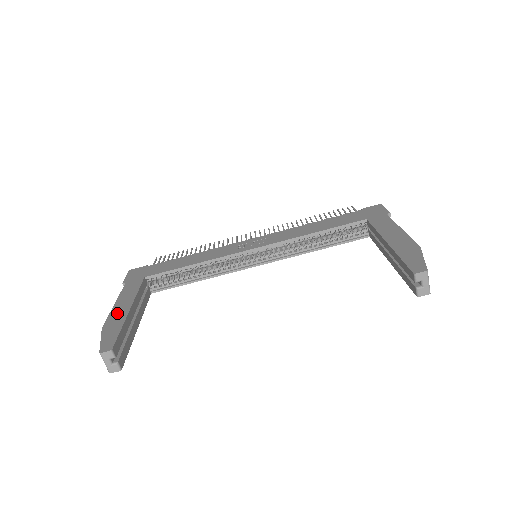
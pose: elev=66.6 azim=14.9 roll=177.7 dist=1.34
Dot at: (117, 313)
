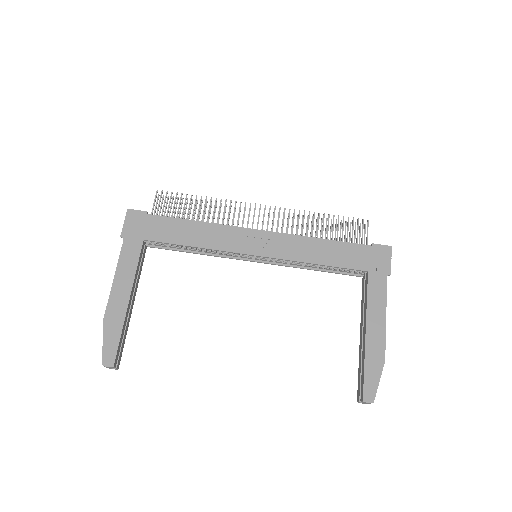
Dot at: (116, 302)
